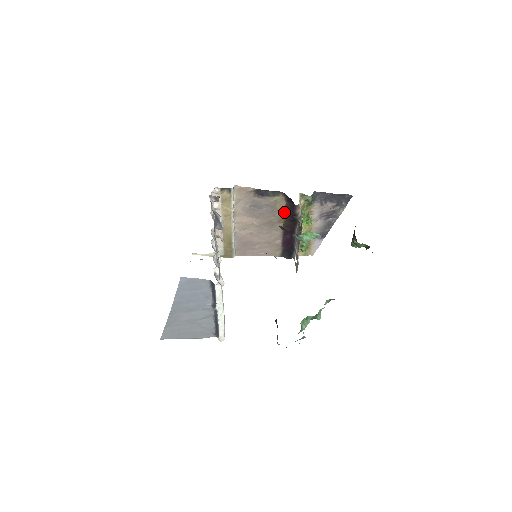
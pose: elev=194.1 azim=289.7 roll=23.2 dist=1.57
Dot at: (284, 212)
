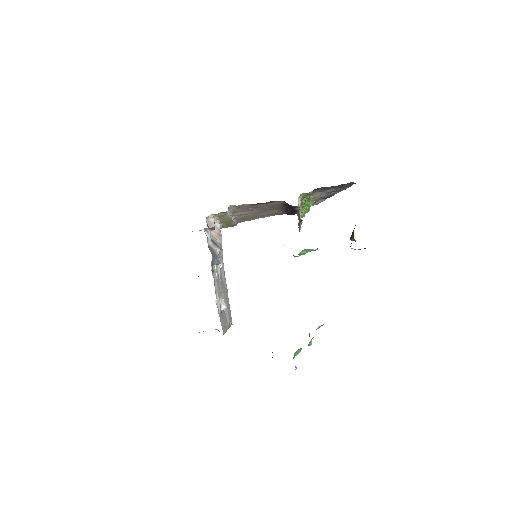
Dot at: (283, 205)
